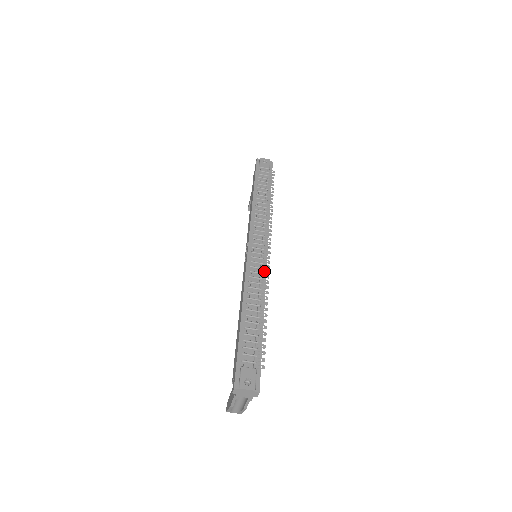
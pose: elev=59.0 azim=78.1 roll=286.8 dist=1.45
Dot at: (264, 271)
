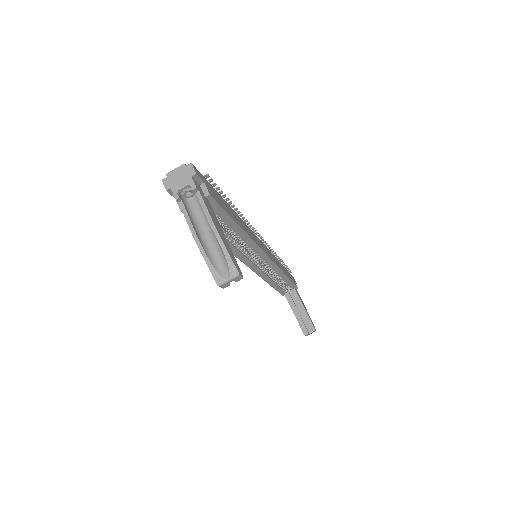
Dot at: occluded
